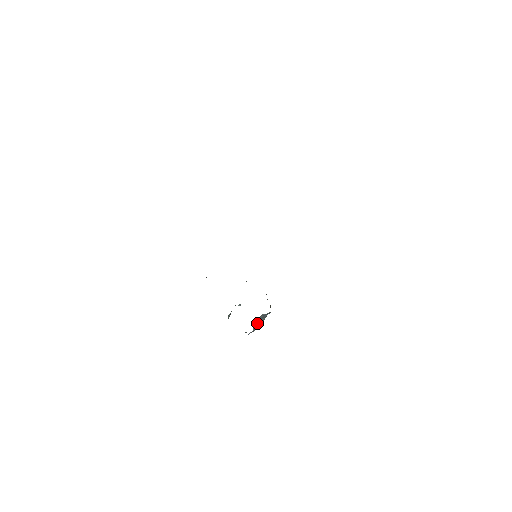
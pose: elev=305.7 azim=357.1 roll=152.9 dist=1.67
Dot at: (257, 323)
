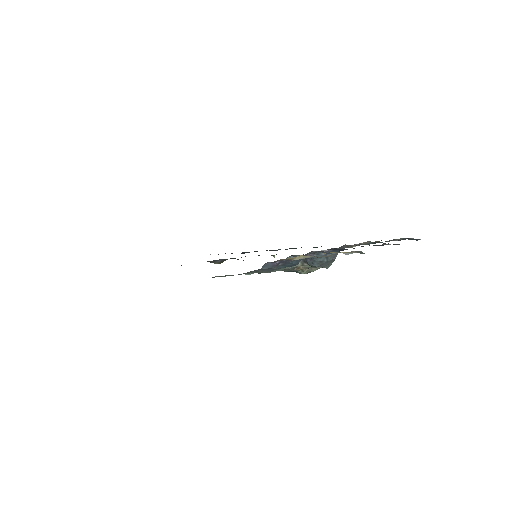
Dot at: occluded
